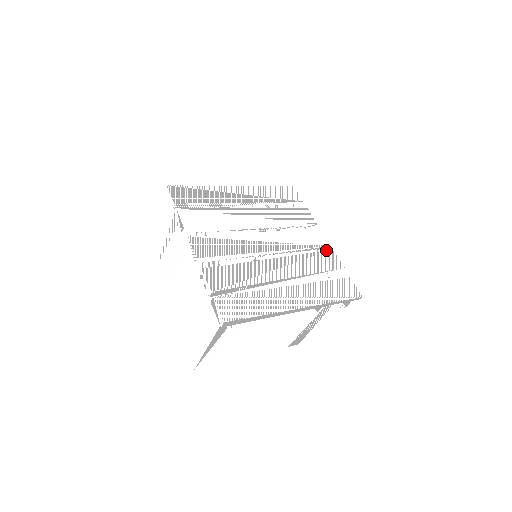
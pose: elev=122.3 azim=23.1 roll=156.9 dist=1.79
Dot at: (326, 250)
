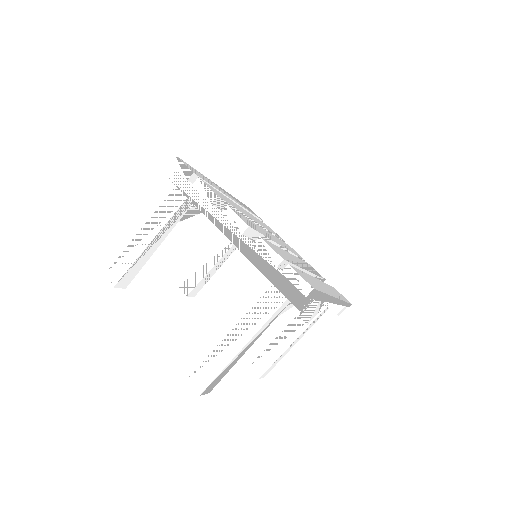
Dot at: (306, 262)
